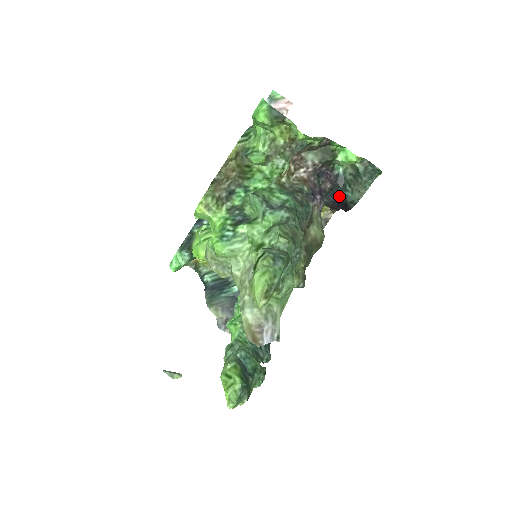
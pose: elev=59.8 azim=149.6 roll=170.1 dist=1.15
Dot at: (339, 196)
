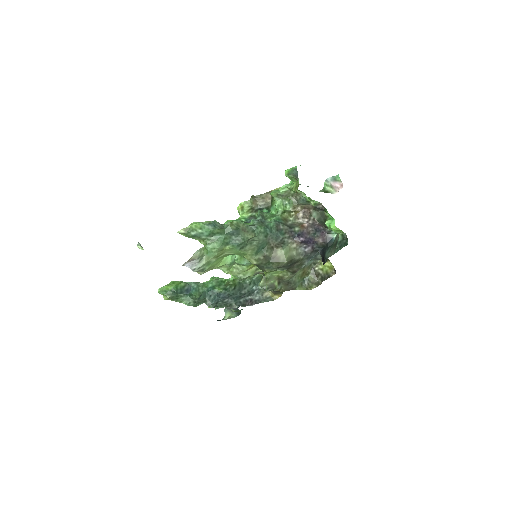
Dot at: (324, 252)
